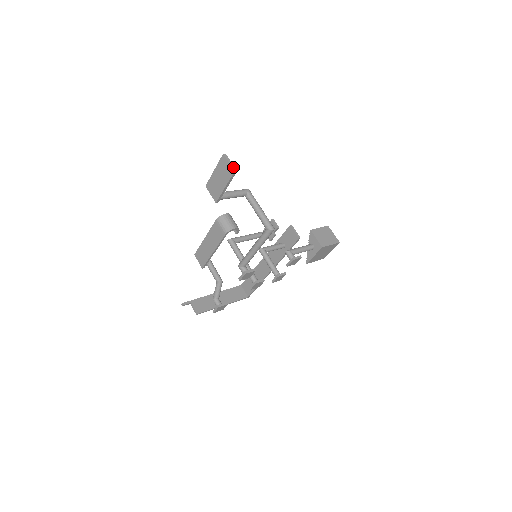
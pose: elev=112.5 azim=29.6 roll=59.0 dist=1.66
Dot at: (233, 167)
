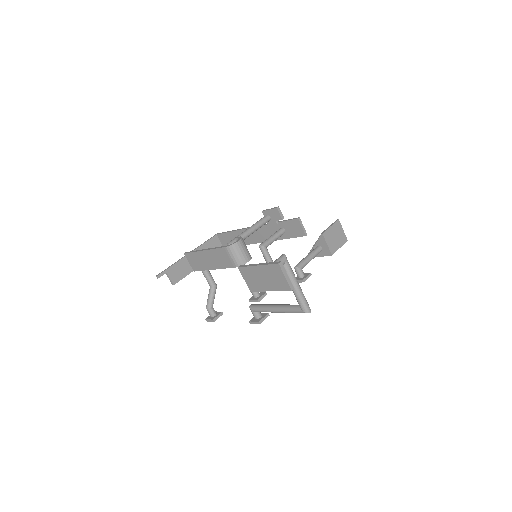
Dot at: (290, 283)
